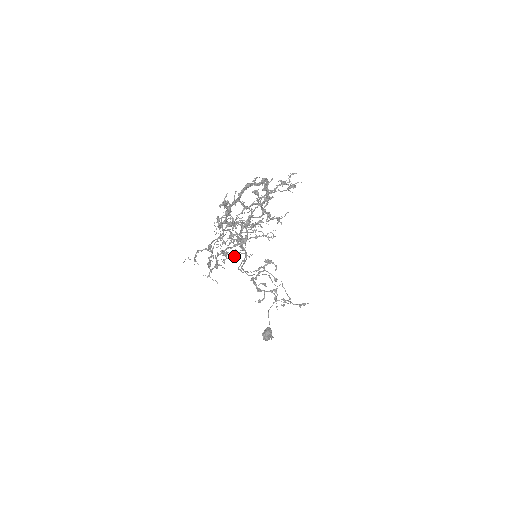
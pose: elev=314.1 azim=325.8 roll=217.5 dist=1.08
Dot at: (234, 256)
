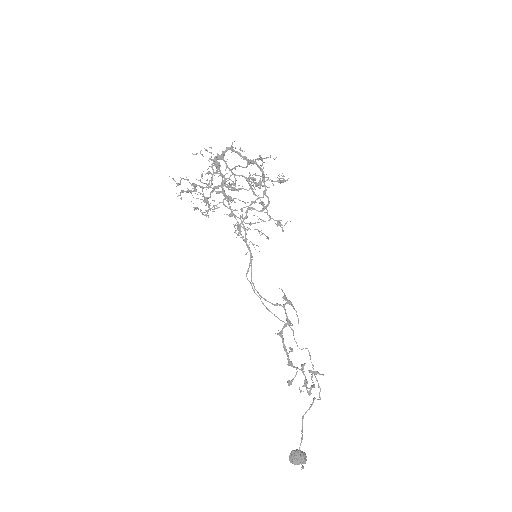
Dot at: (214, 209)
